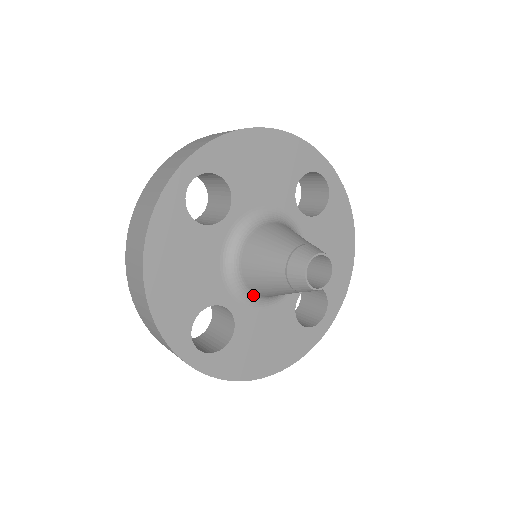
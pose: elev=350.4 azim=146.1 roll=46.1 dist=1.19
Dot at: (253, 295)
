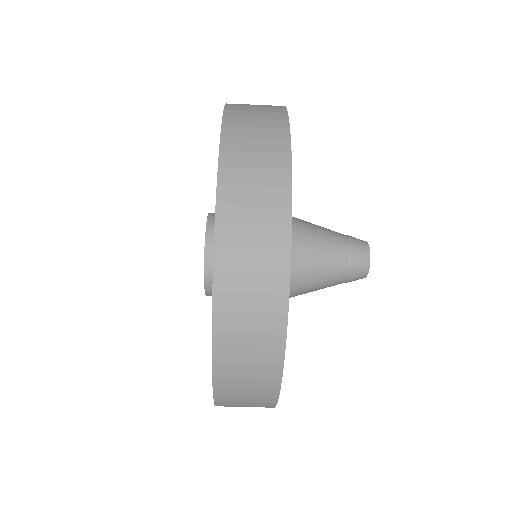
Dot at: occluded
